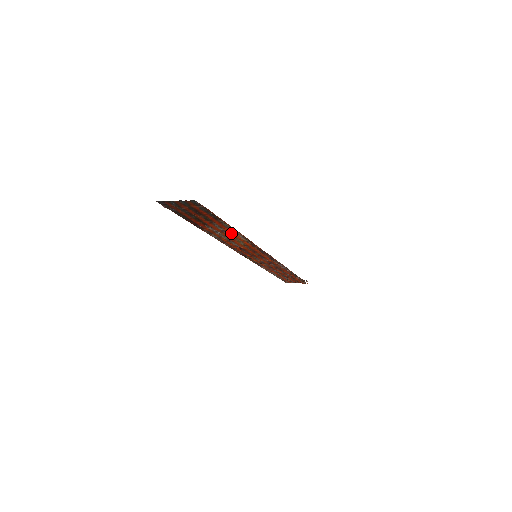
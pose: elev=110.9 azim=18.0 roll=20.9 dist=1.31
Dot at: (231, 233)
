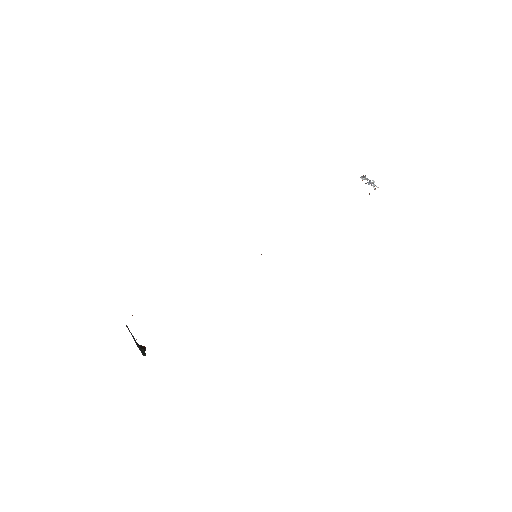
Dot at: occluded
